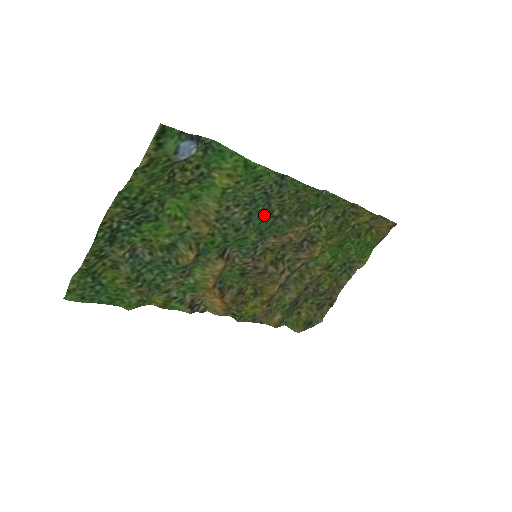
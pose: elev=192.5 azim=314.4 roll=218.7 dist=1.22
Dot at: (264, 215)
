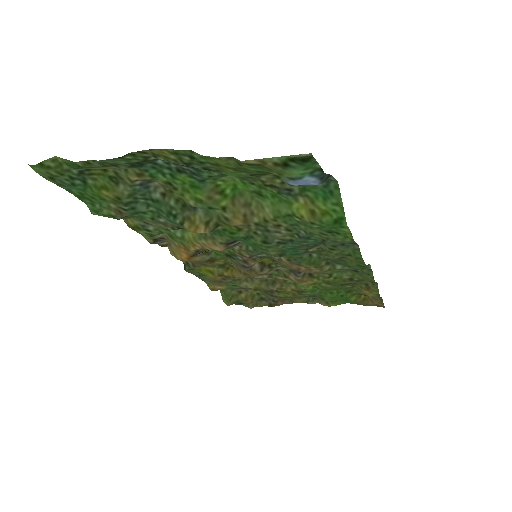
Dot at: (301, 247)
